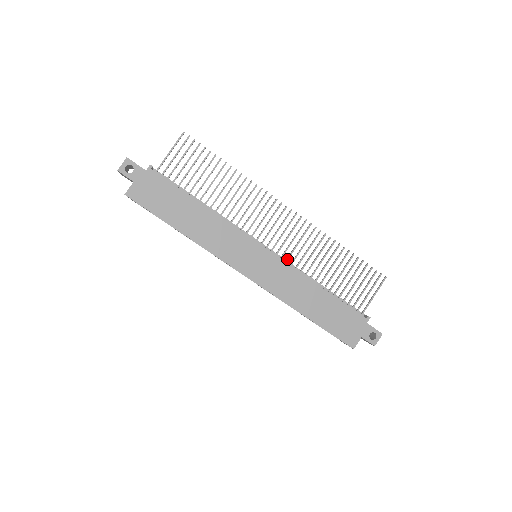
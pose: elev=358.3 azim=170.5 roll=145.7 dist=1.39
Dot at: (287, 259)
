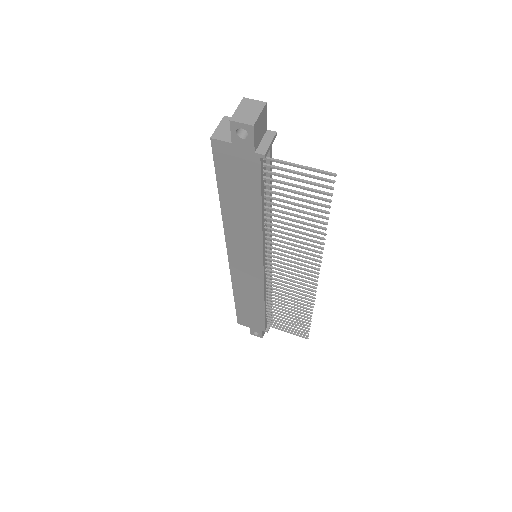
Dot at: (270, 281)
